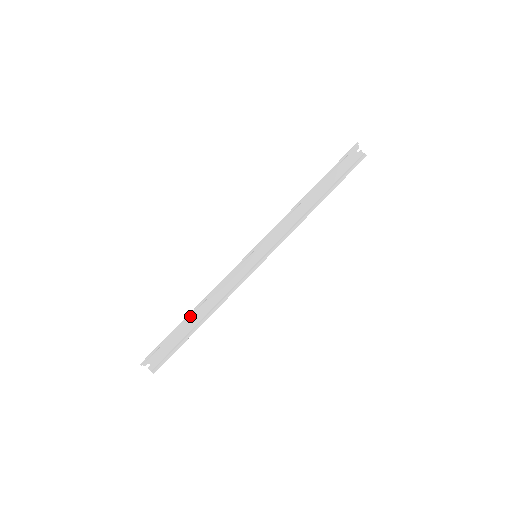
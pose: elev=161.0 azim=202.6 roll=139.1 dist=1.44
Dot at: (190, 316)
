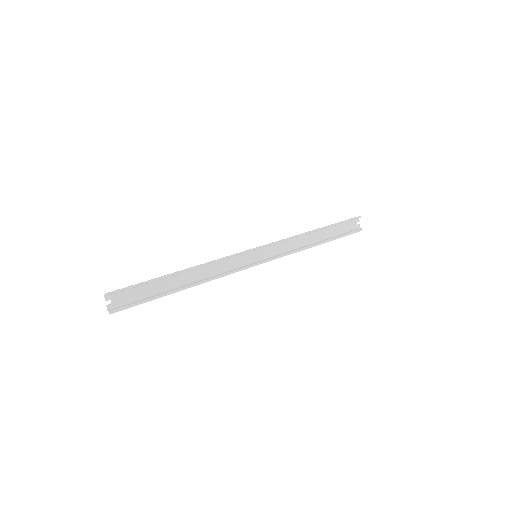
Dot at: (176, 275)
